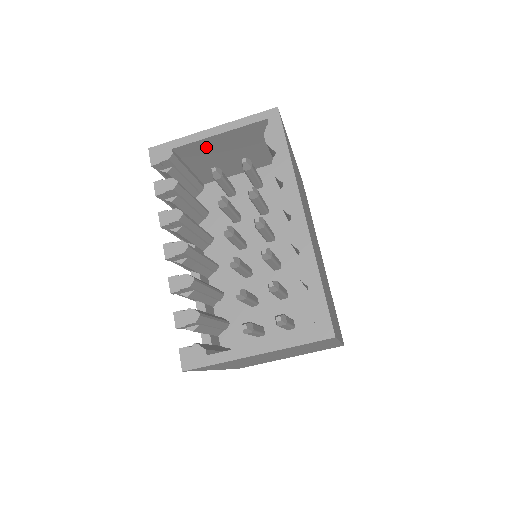
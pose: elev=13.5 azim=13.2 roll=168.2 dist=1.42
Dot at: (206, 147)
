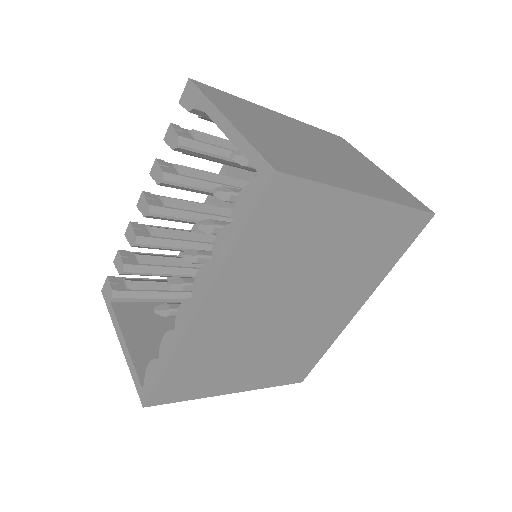
Dot at: occluded
